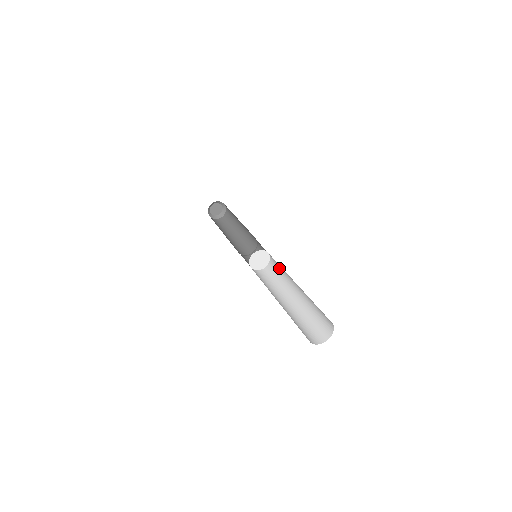
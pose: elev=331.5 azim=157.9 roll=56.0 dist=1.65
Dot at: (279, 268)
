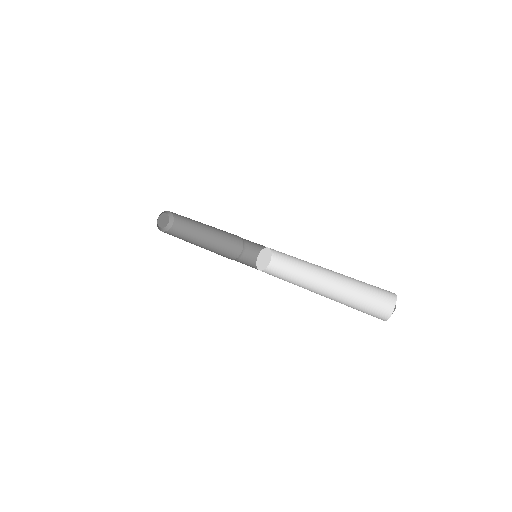
Dot at: (290, 265)
